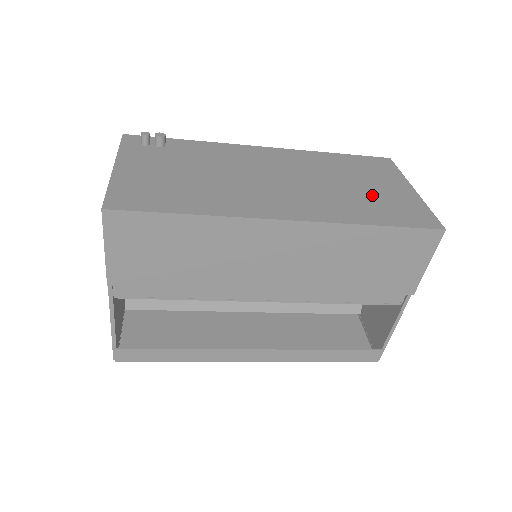
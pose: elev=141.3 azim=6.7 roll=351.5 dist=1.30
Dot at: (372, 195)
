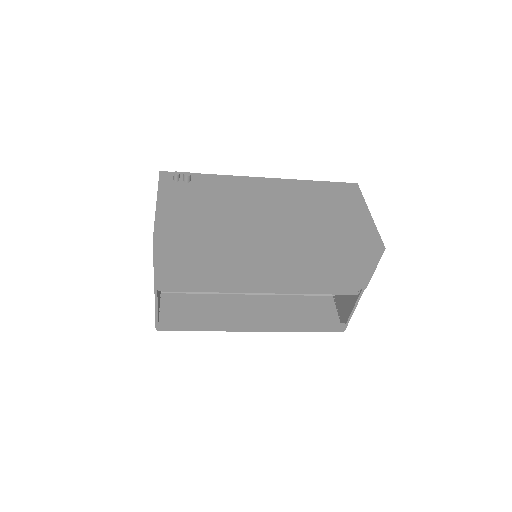
Dot at: (338, 220)
